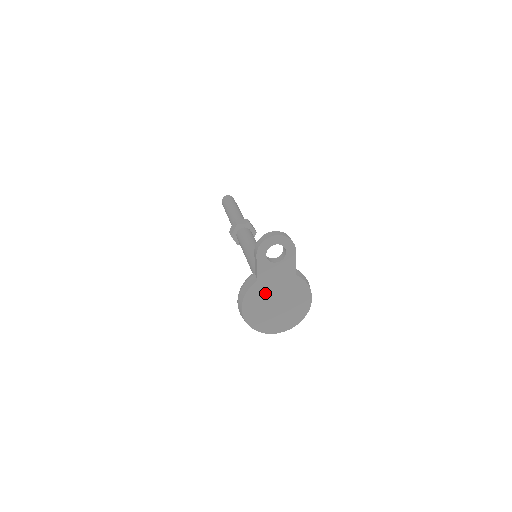
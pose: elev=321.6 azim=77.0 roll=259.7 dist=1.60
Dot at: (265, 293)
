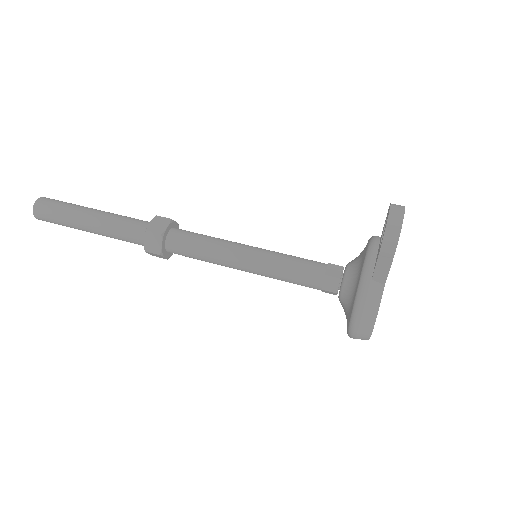
Dot at: occluded
